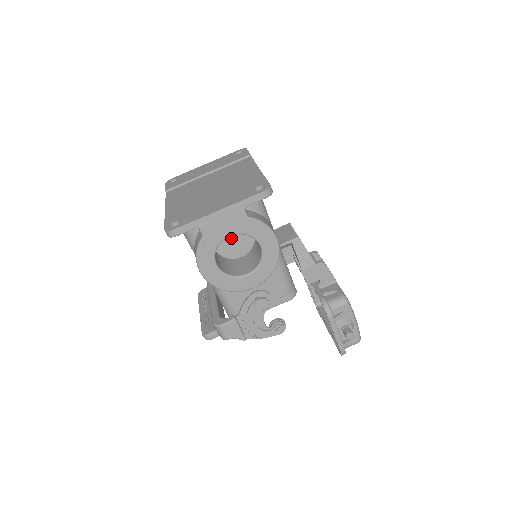
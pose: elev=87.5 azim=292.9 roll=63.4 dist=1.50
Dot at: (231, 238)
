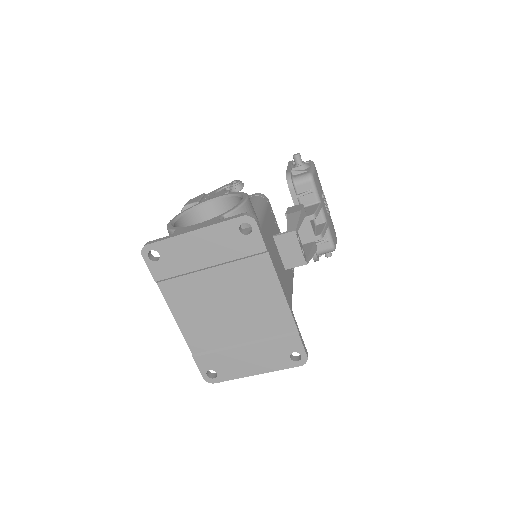
Dot at: occluded
